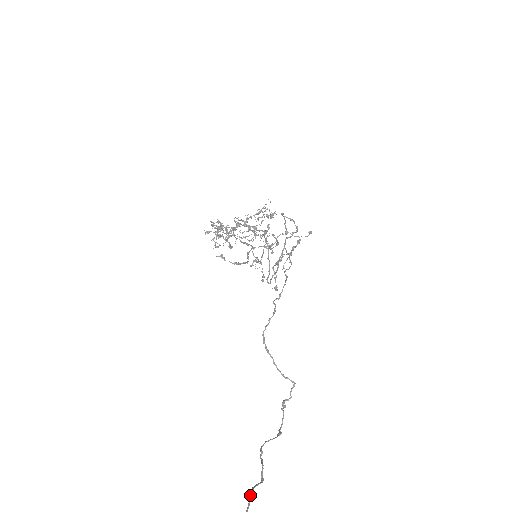
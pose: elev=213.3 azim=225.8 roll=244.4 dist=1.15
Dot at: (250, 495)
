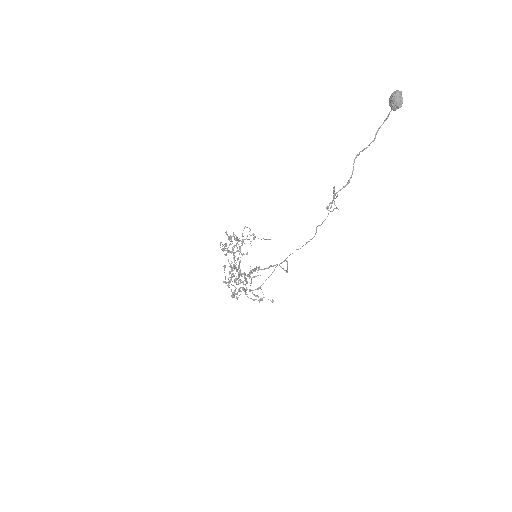
Dot at: (386, 119)
